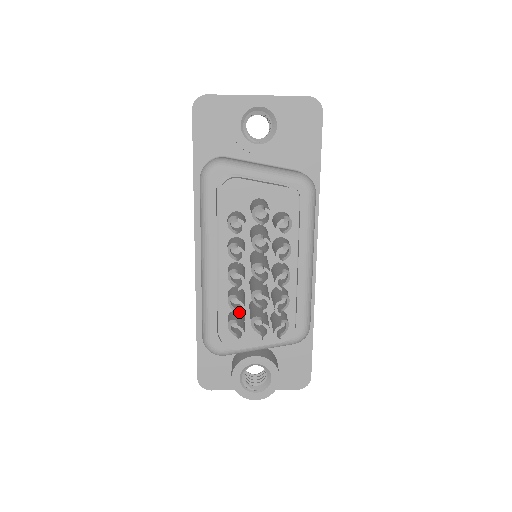
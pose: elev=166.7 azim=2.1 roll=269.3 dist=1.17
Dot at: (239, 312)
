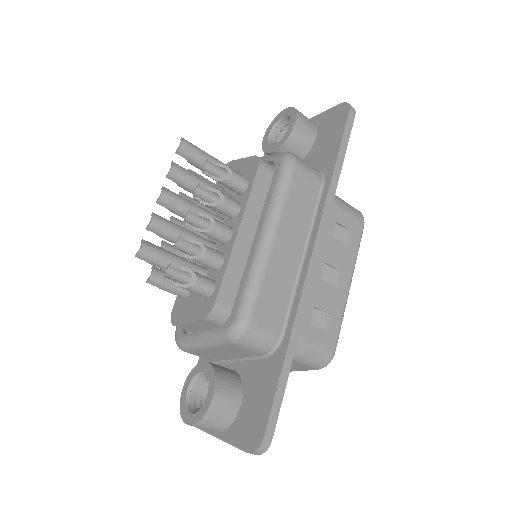
Dot at: occluded
